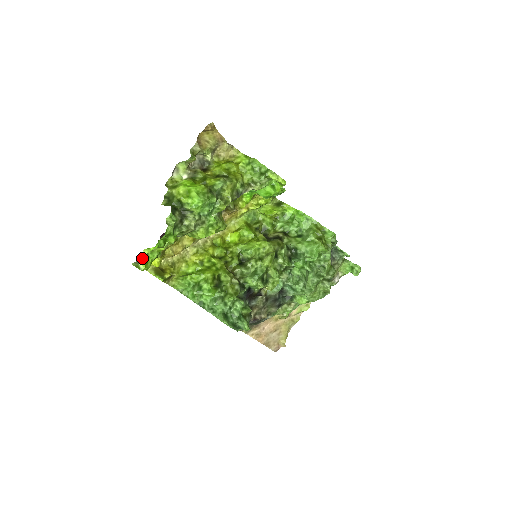
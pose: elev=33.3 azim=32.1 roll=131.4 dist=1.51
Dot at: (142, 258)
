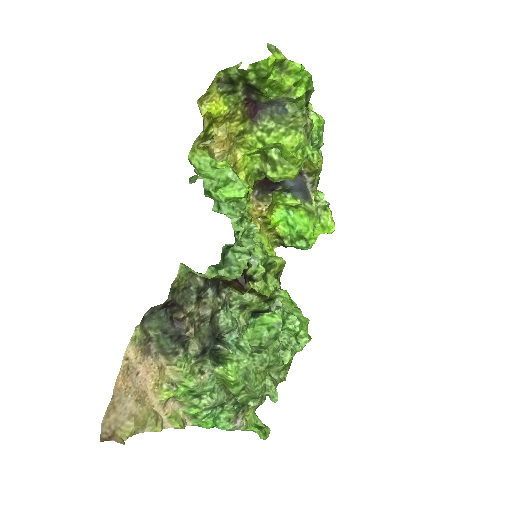
Dot at: occluded
